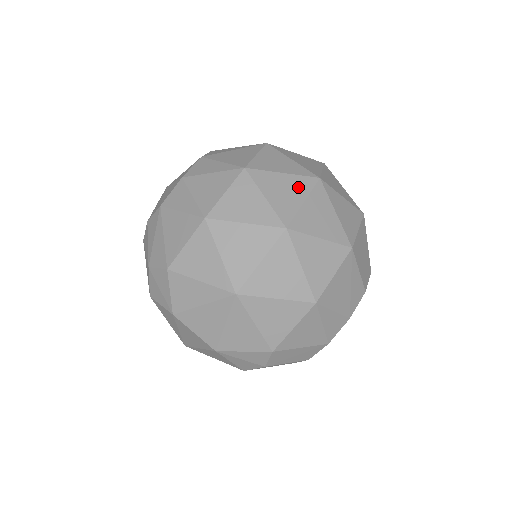
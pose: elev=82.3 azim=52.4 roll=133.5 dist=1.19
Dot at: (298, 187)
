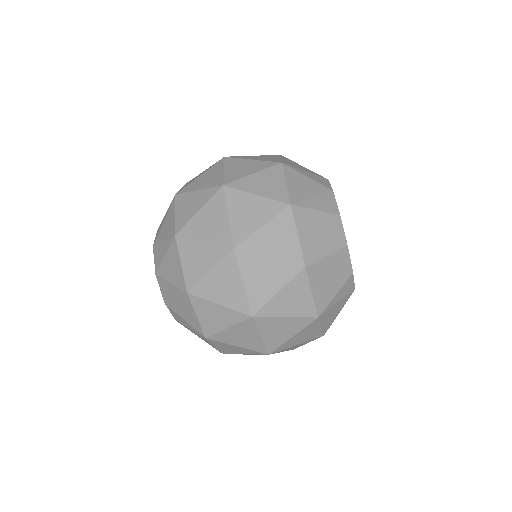
Dot at: (229, 274)
